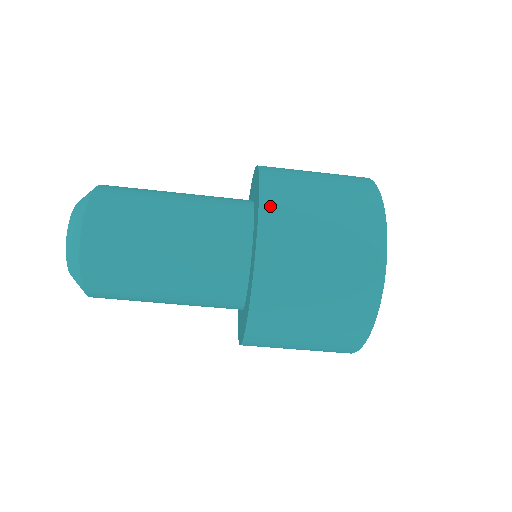
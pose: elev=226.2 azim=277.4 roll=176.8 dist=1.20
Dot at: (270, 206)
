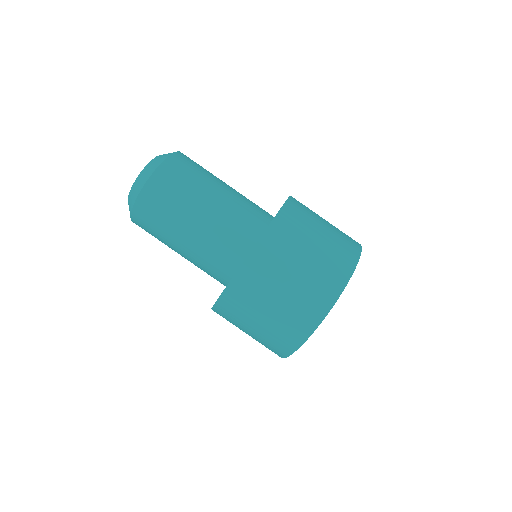
Dot at: (296, 200)
